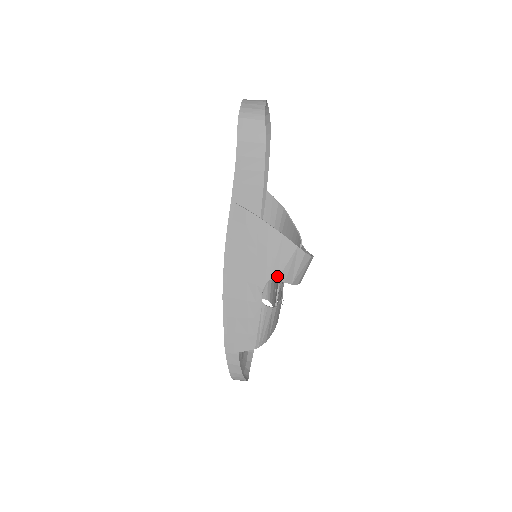
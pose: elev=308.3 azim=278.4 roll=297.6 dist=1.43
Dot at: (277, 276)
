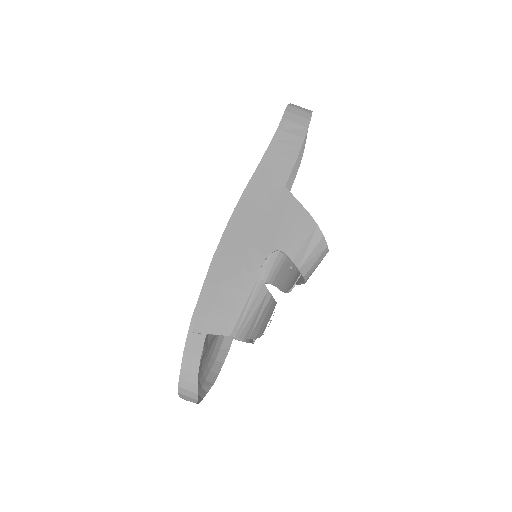
Dot at: (286, 249)
